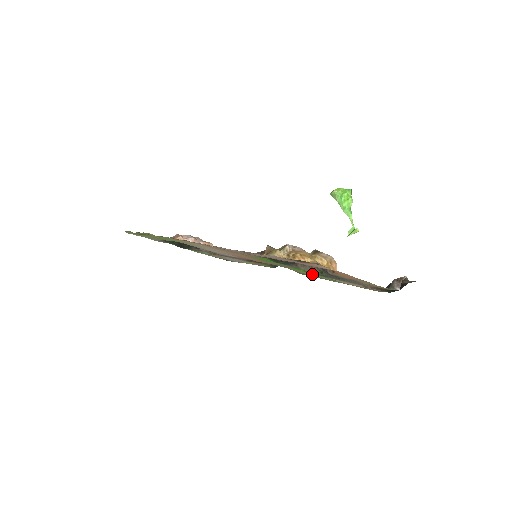
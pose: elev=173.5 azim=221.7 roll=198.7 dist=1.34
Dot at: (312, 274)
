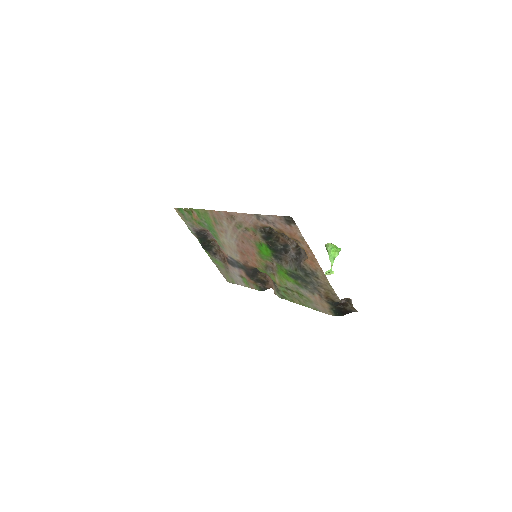
Dot at: (288, 282)
